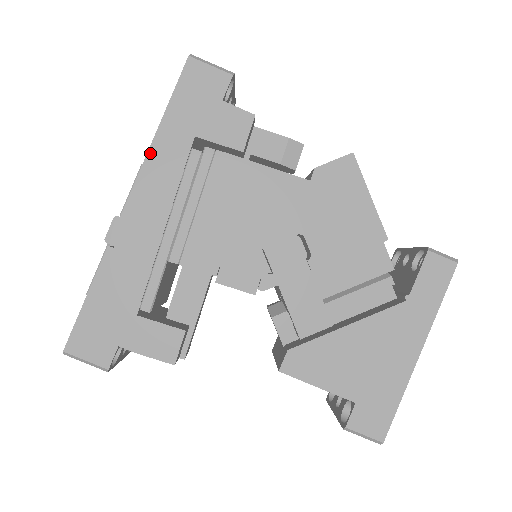
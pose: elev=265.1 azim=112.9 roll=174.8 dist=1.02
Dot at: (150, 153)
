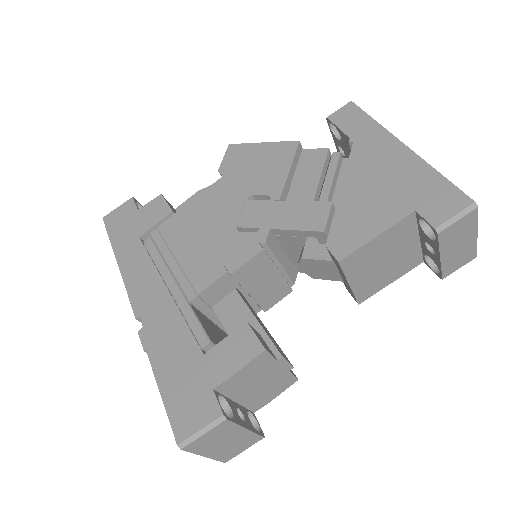
Dot at: (122, 272)
